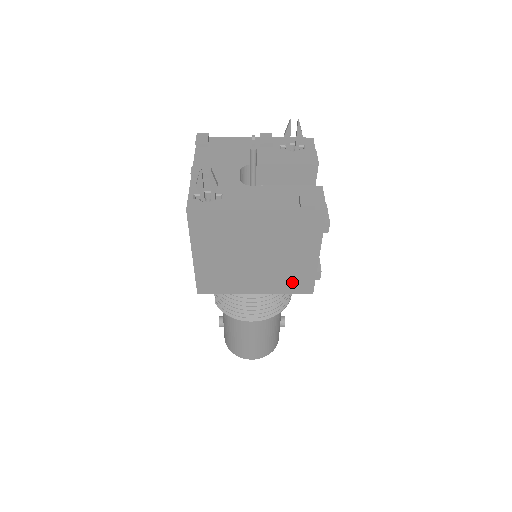
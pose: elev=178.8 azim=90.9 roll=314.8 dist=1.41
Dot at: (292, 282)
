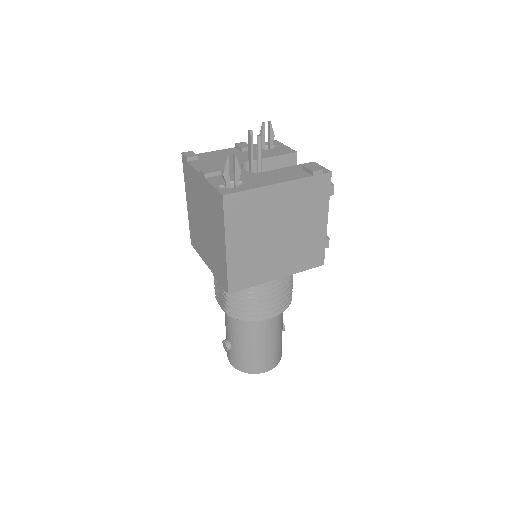
Dot at: (307, 256)
